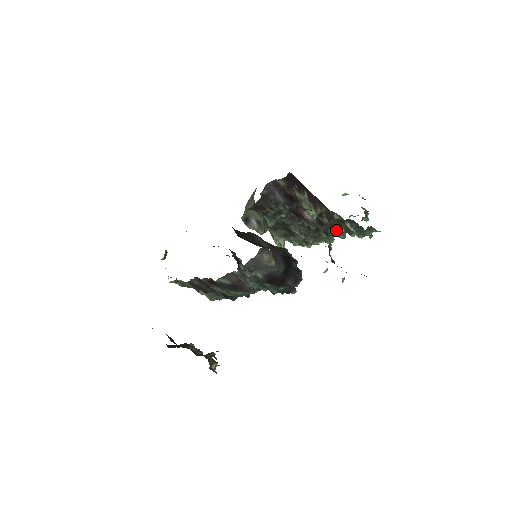
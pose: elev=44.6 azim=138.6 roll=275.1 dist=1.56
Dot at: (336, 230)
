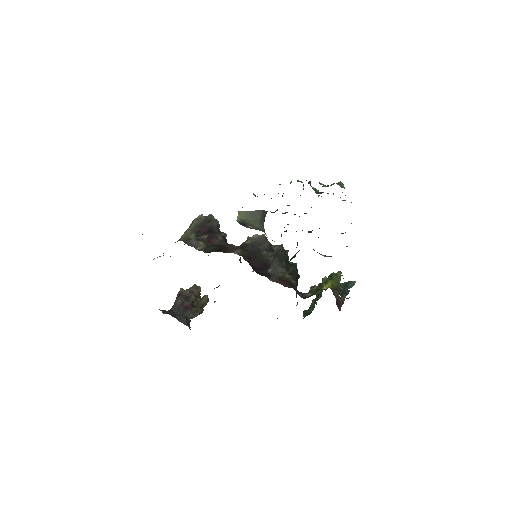
Dot at: occluded
